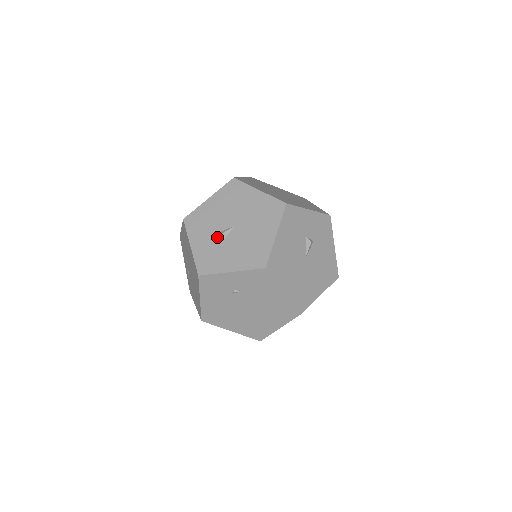
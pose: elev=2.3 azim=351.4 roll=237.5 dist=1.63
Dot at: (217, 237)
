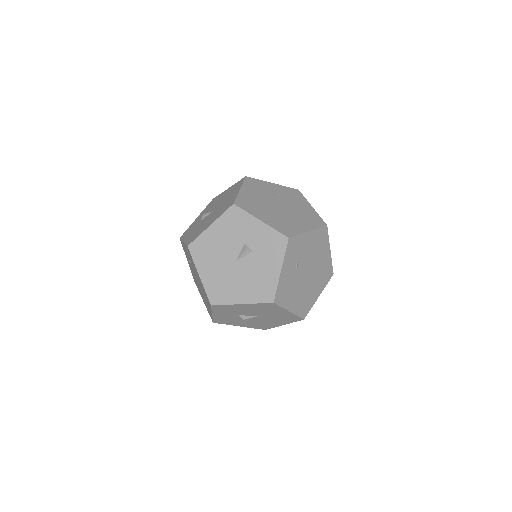
Dot at: occluded
